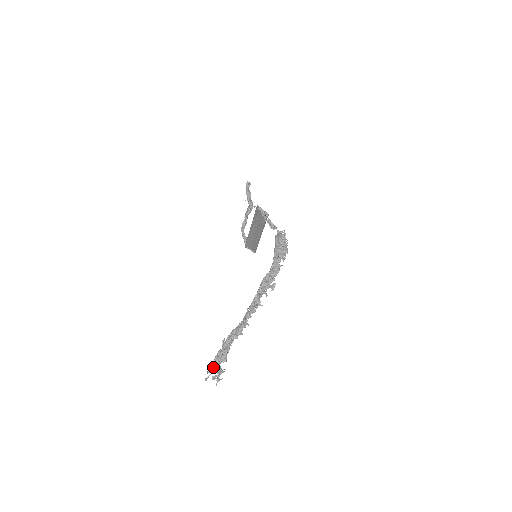
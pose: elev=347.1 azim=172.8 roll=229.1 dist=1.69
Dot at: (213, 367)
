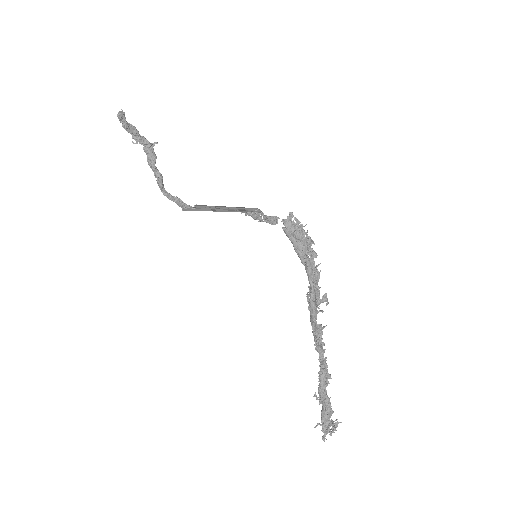
Dot at: (327, 429)
